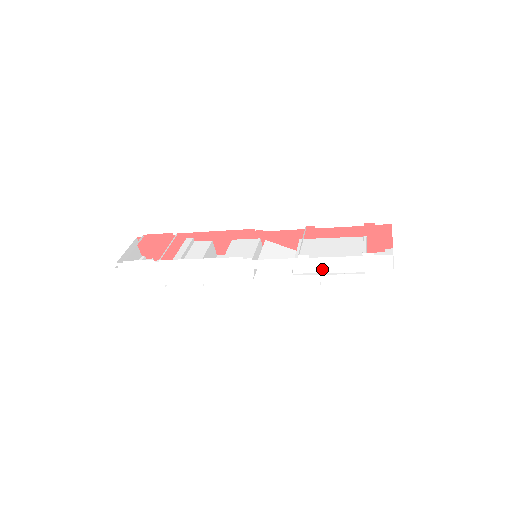
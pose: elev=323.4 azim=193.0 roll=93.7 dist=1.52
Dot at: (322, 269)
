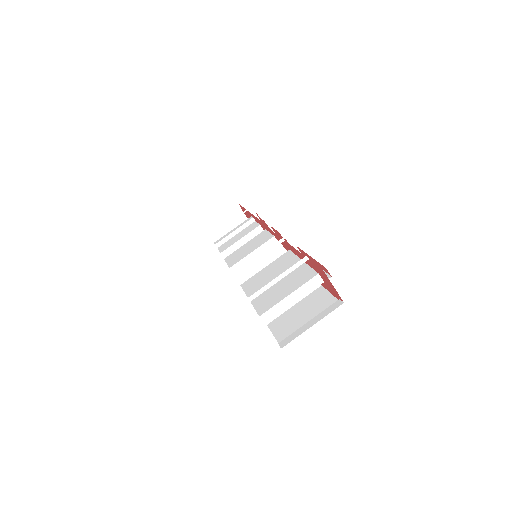
Dot at: occluded
